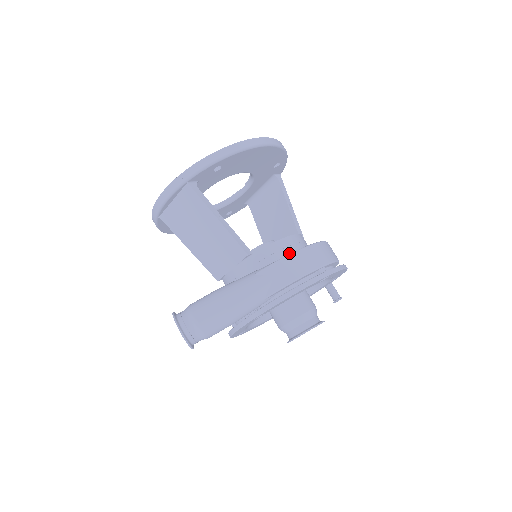
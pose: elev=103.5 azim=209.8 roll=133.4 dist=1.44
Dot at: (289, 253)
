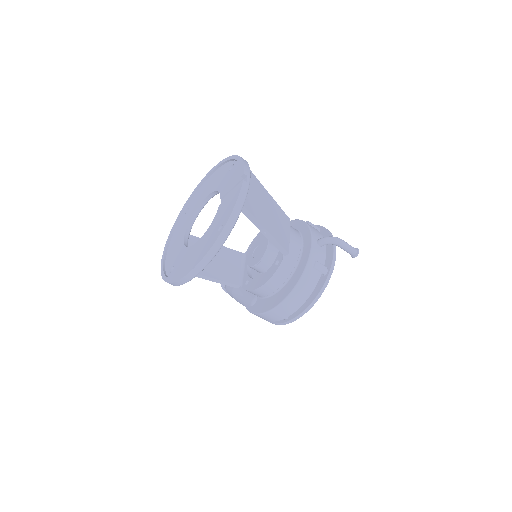
Dot at: (262, 296)
